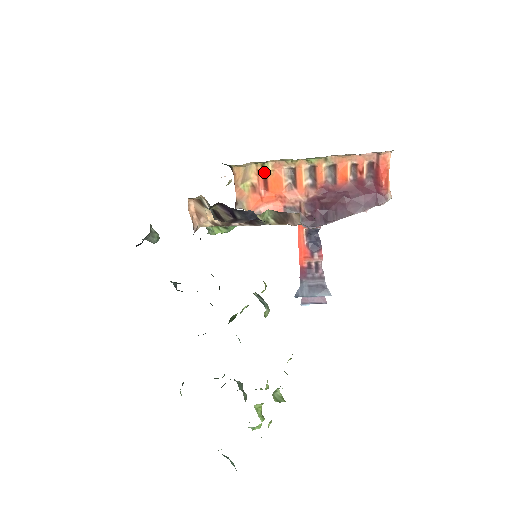
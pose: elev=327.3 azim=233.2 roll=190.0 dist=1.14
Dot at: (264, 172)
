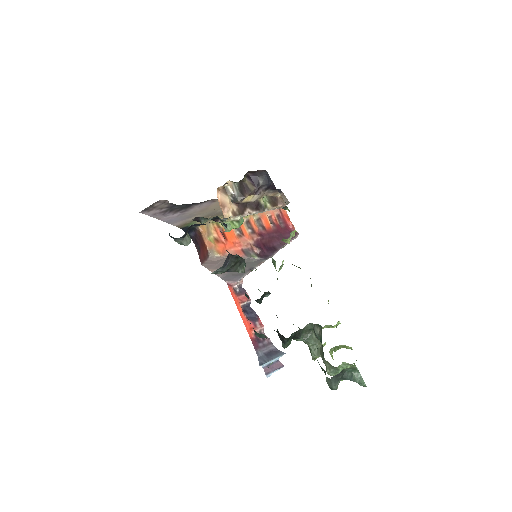
Dot at: (220, 227)
